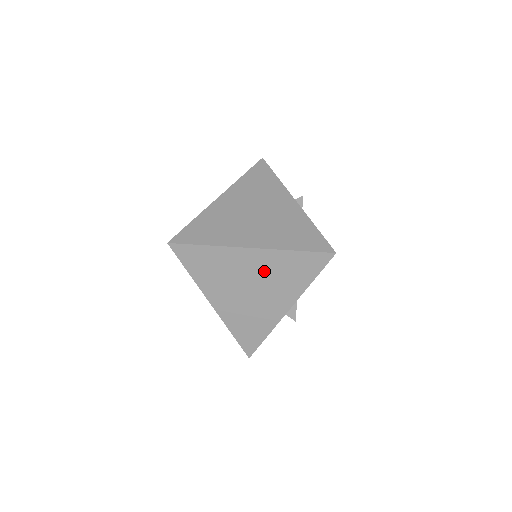
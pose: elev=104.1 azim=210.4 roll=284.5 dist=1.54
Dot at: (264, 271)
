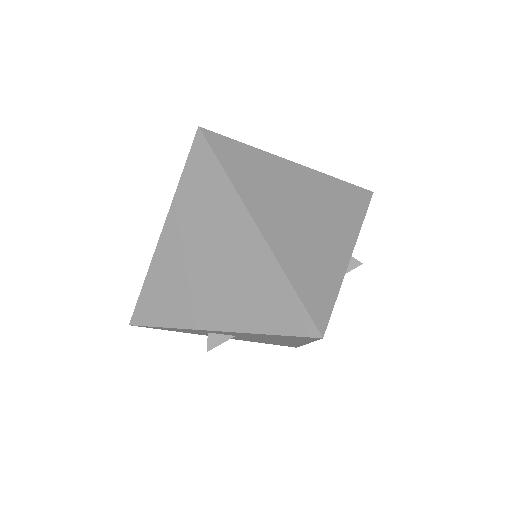
Dot at: (240, 264)
